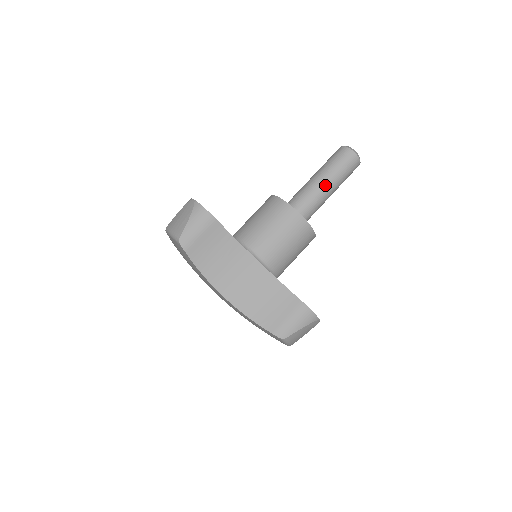
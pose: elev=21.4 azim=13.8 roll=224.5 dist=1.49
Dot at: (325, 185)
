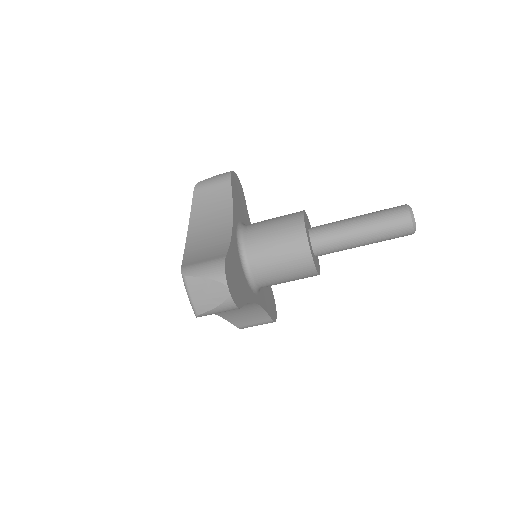
Dot at: (356, 221)
